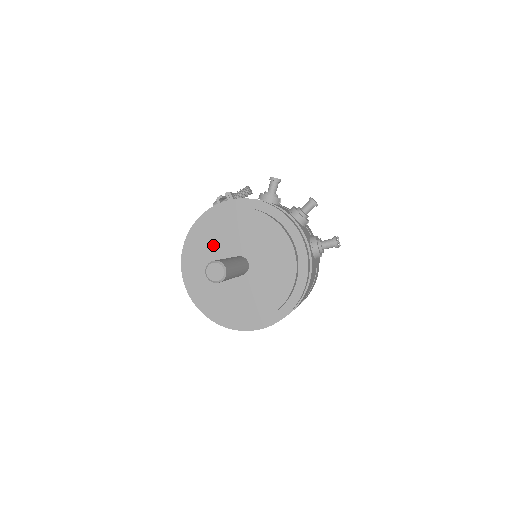
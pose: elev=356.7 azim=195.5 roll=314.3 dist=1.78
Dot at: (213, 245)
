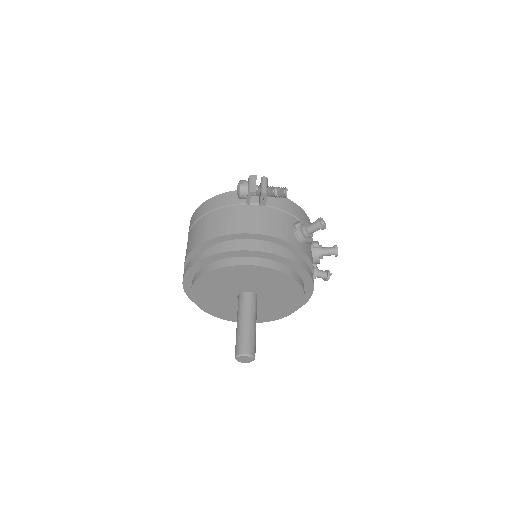
Dot at: (235, 280)
